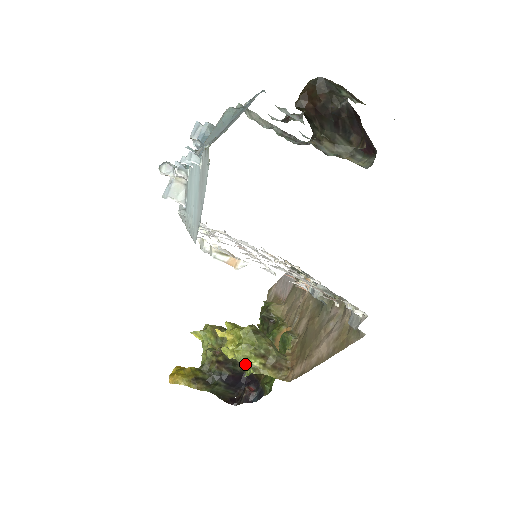
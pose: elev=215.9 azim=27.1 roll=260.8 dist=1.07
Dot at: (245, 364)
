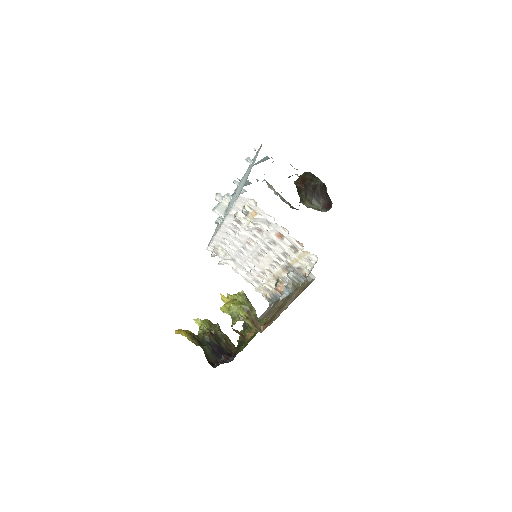
Dot at: (235, 314)
